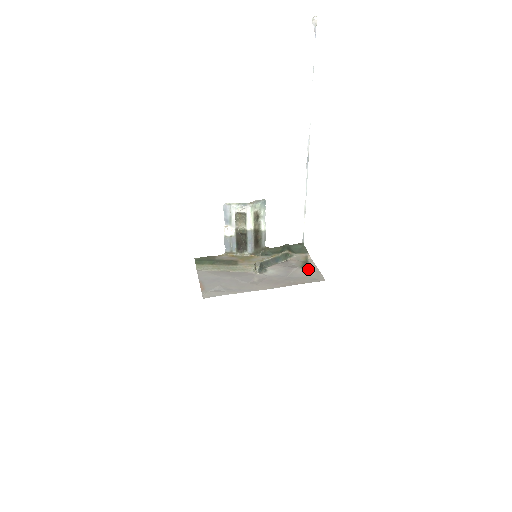
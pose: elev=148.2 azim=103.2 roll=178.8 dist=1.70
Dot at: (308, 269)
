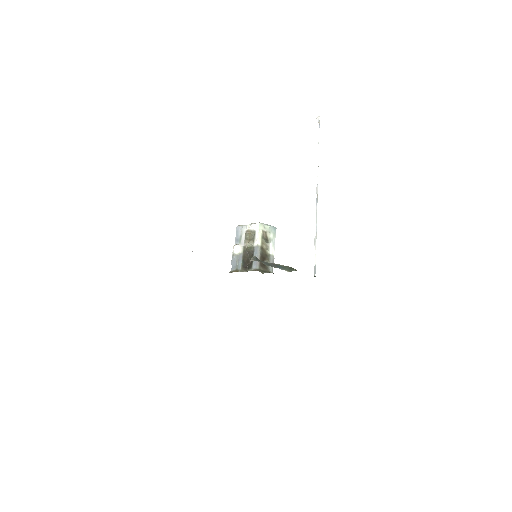
Dot at: occluded
